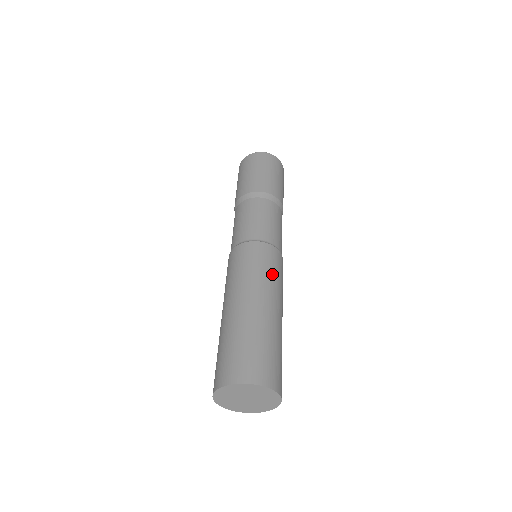
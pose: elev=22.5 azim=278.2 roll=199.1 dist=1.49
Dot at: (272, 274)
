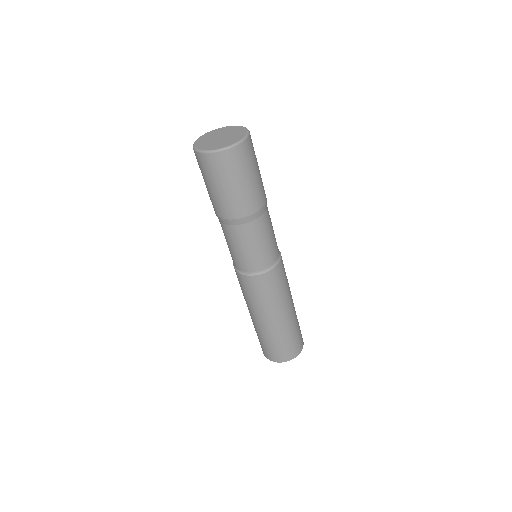
Dot at: (272, 297)
